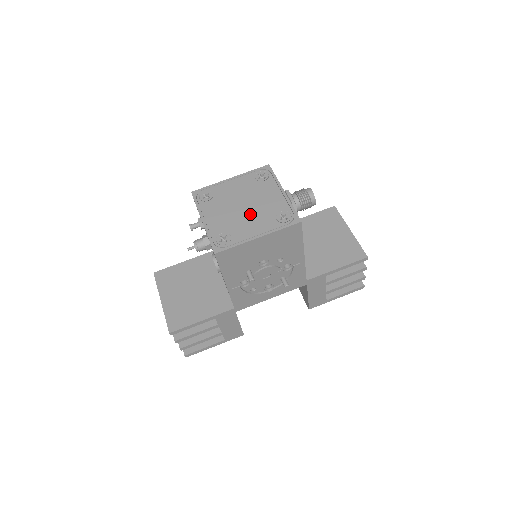
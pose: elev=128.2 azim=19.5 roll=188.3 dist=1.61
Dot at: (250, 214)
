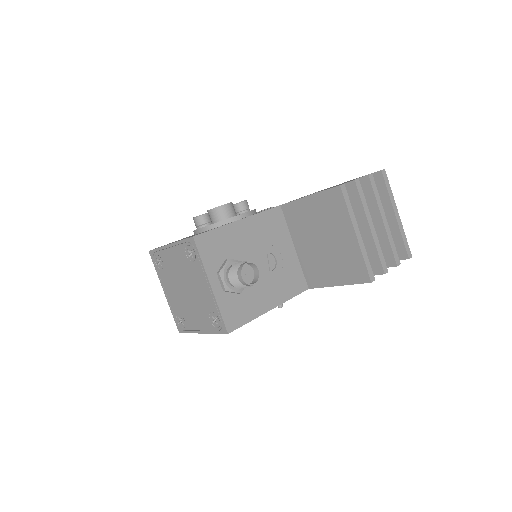
Dot at: (191, 303)
